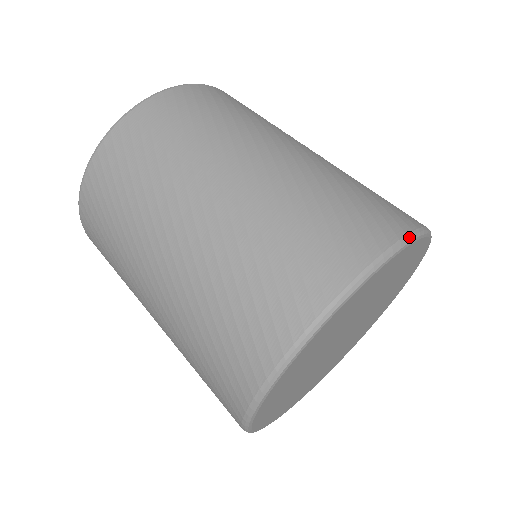
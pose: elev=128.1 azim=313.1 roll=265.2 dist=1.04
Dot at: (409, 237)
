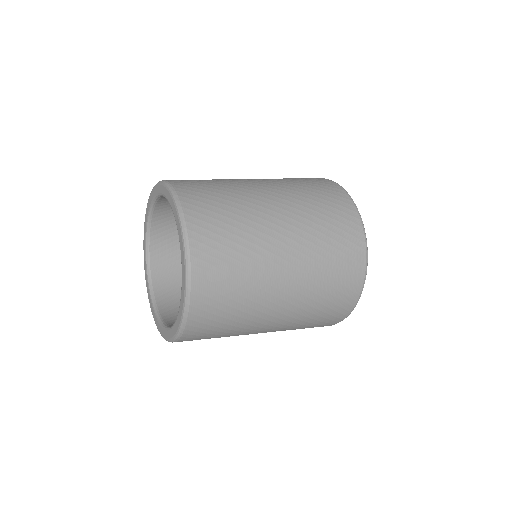
Dot at: (365, 235)
